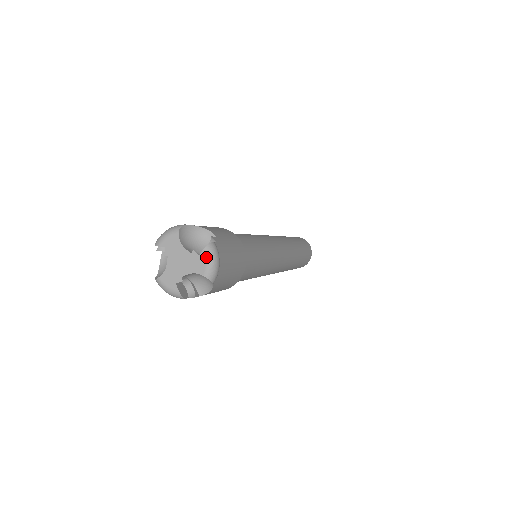
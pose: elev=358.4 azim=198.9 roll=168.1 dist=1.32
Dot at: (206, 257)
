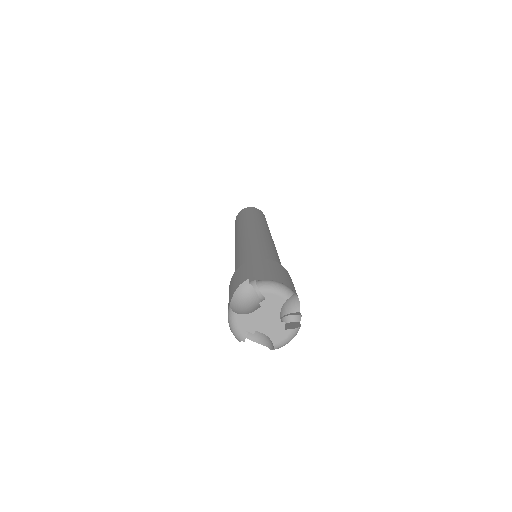
Dot at: (289, 336)
